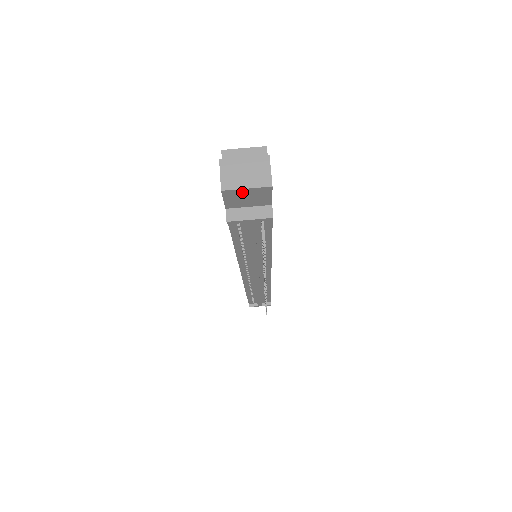
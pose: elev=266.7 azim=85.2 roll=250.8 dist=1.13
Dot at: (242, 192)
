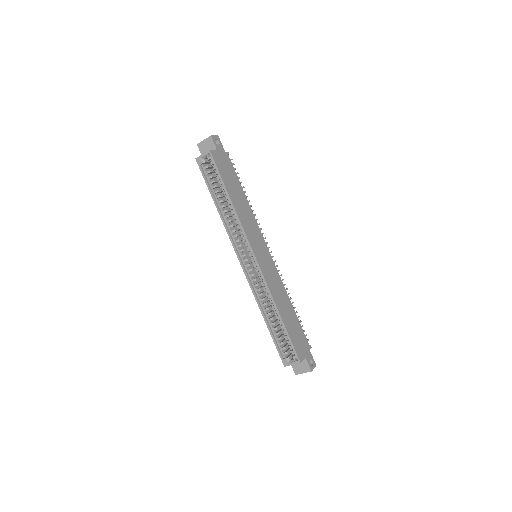
Dot at: occluded
